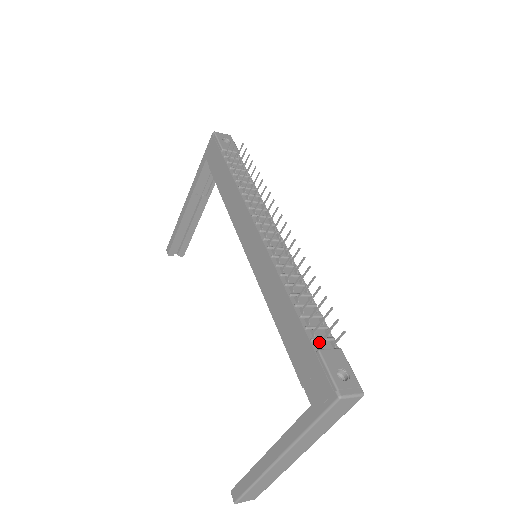
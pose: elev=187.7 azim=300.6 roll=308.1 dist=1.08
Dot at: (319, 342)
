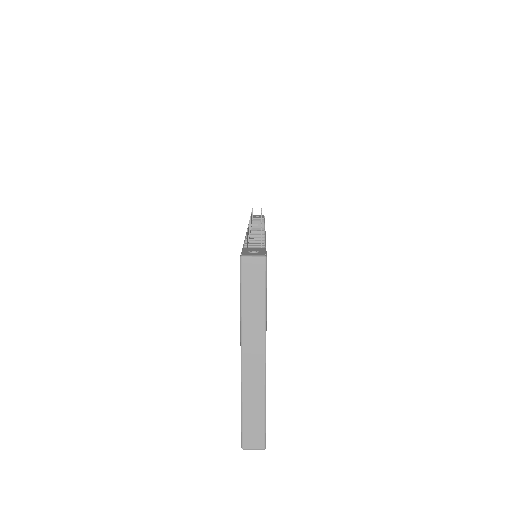
Dot at: occluded
